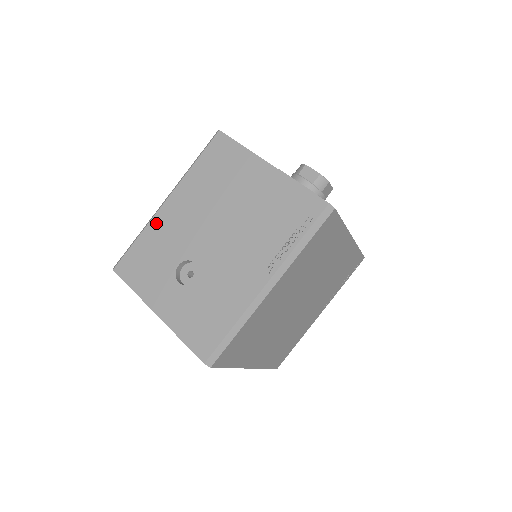
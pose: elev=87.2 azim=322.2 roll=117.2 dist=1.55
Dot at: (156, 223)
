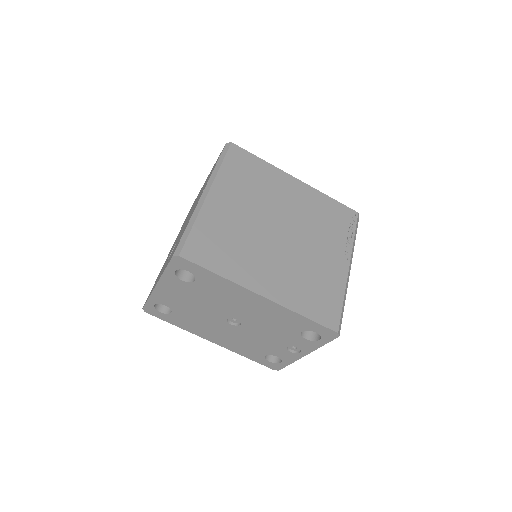
Dot at: occluded
